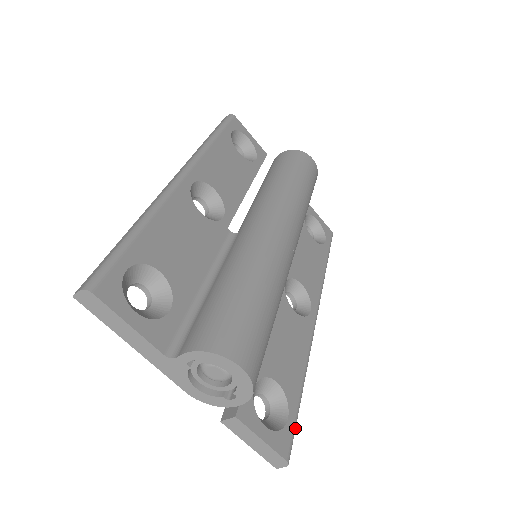
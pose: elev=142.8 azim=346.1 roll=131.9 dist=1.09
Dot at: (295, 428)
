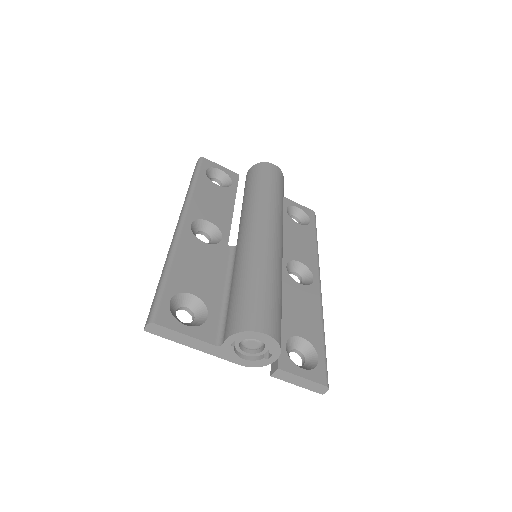
Dot at: (326, 363)
